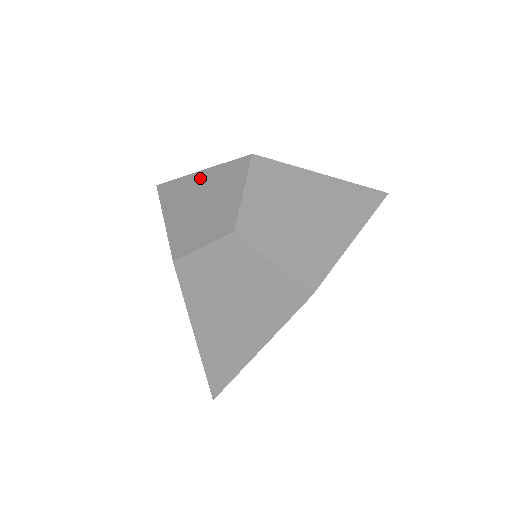
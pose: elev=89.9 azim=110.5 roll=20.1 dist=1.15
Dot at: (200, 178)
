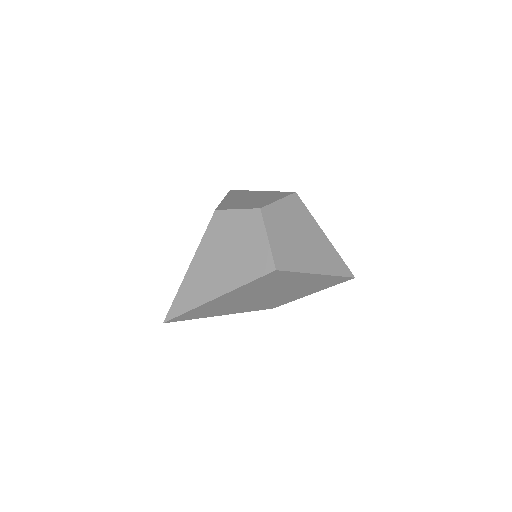
Dot at: (259, 192)
